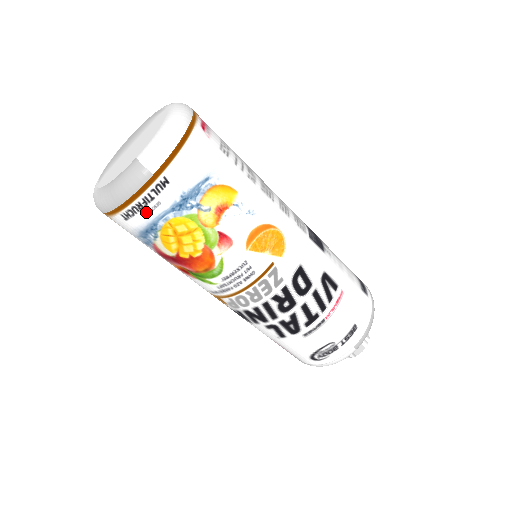
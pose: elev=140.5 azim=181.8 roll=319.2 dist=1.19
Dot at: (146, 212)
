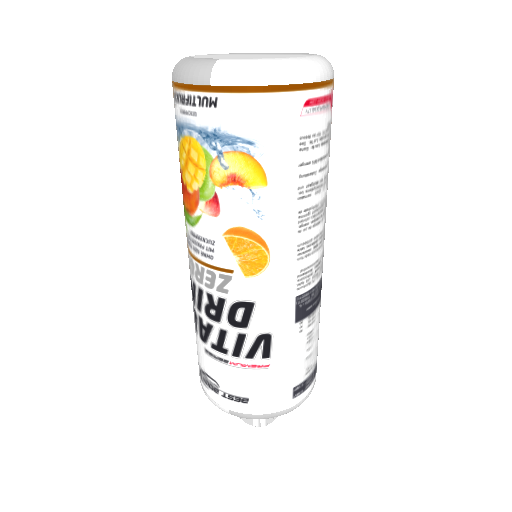
Dot at: (184, 110)
